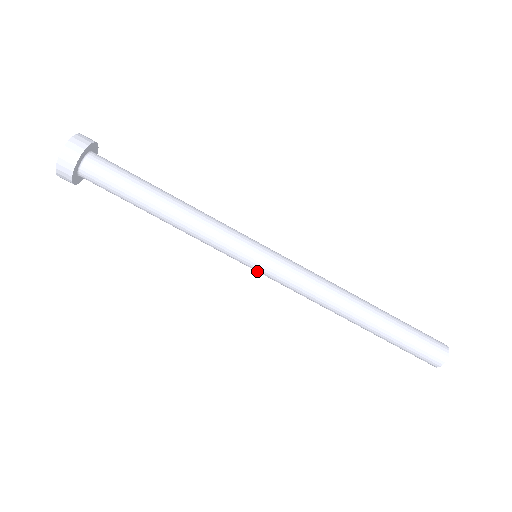
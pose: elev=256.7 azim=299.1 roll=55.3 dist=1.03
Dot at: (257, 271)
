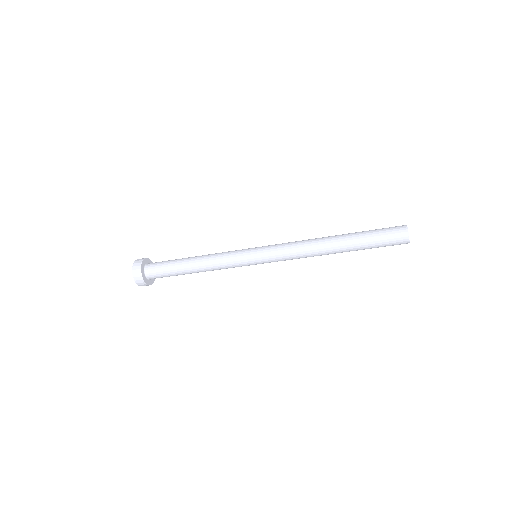
Dot at: occluded
